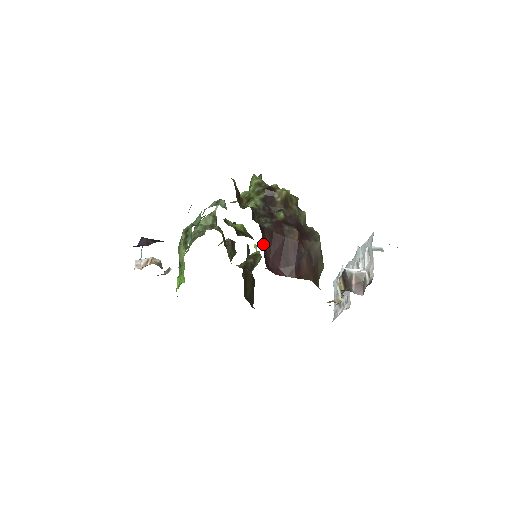
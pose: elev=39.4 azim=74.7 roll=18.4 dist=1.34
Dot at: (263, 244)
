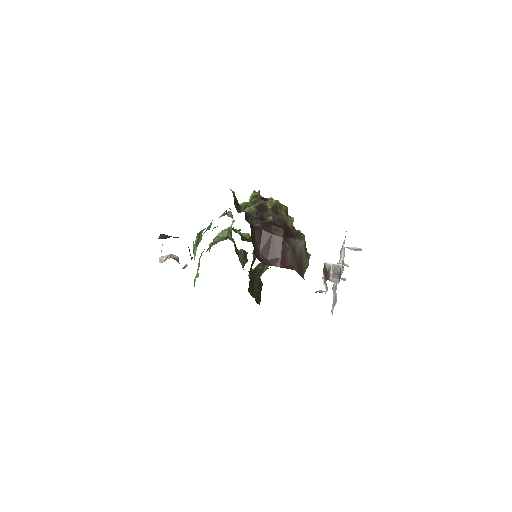
Dot at: (253, 238)
